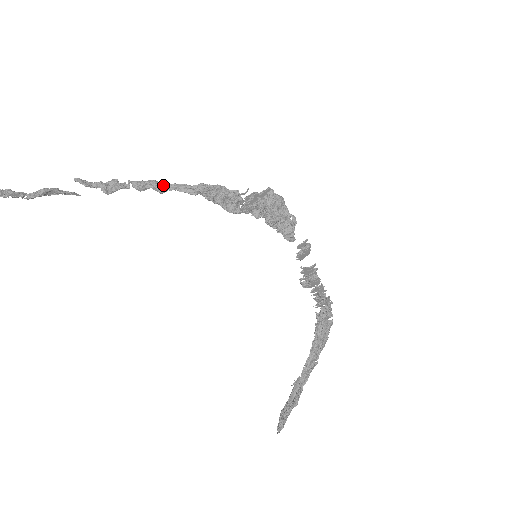
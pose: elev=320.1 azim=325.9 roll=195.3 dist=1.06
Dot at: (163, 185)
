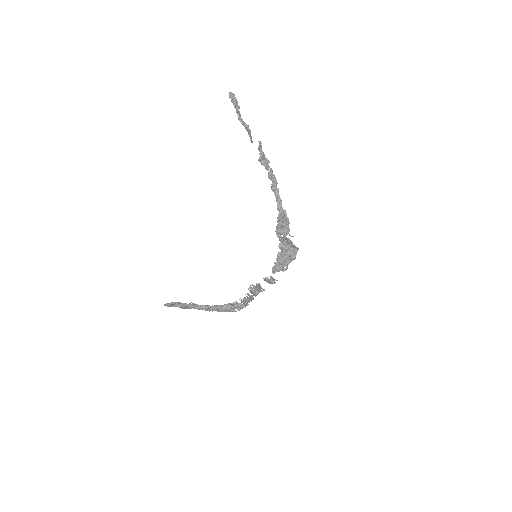
Dot at: (276, 190)
